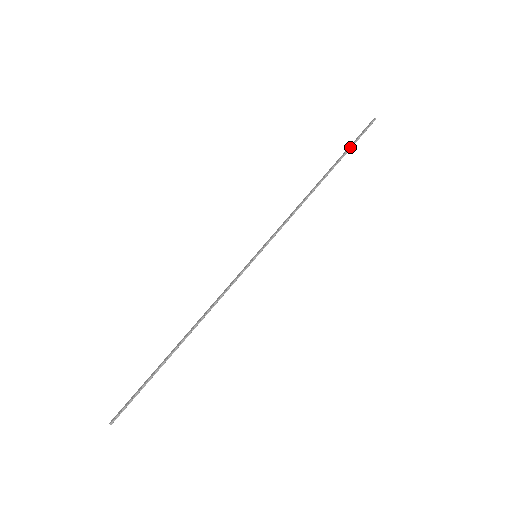
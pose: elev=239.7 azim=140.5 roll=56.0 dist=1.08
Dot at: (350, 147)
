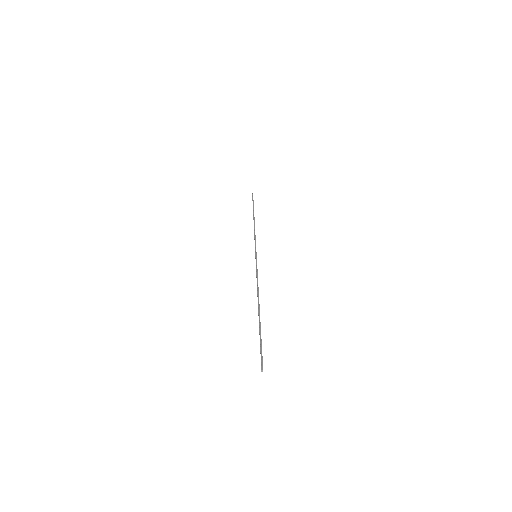
Dot at: (253, 205)
